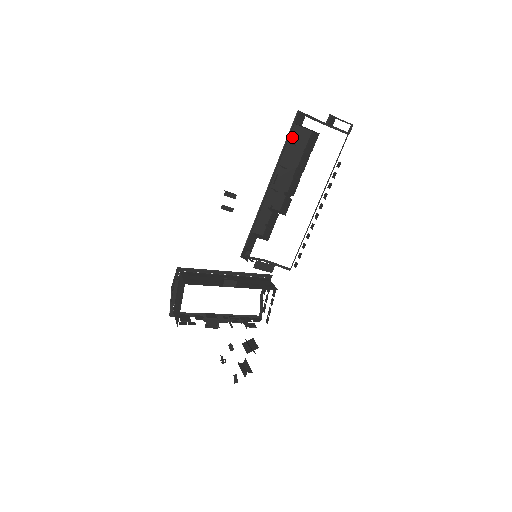
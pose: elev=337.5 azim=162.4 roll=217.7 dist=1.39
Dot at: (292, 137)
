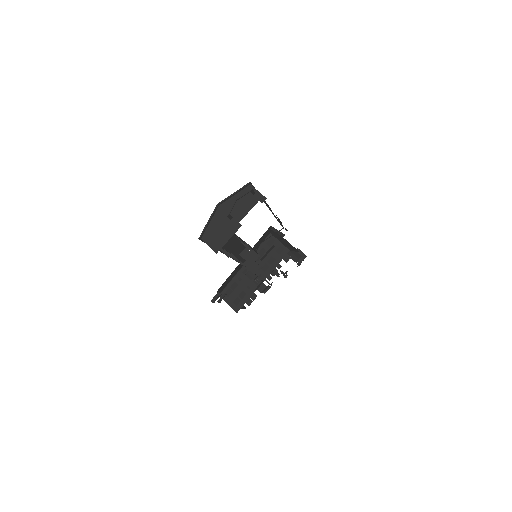
Dot at: occluded
